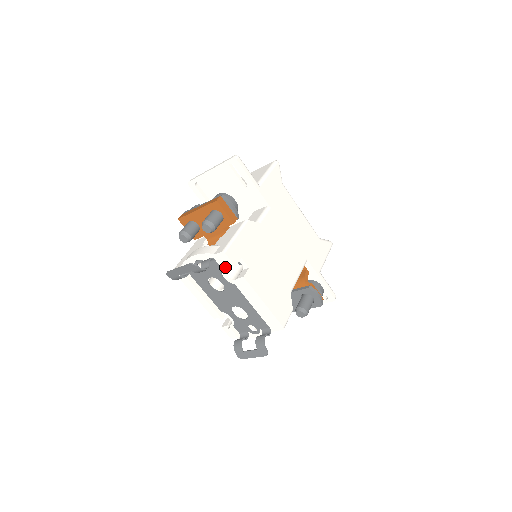
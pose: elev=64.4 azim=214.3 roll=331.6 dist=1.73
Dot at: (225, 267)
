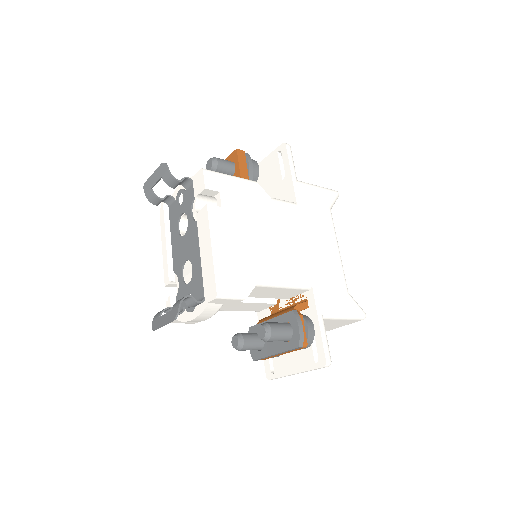
Dot at: (197, 192)
